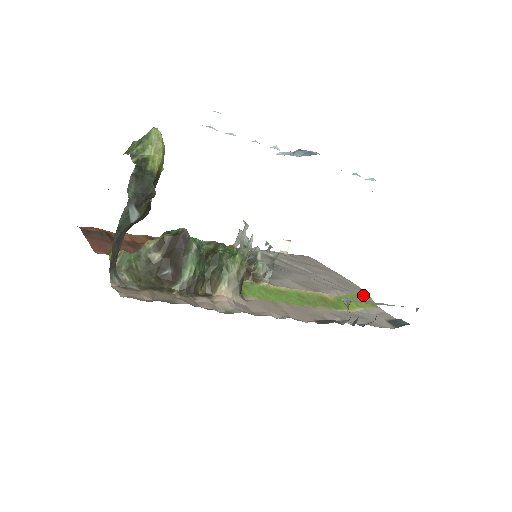
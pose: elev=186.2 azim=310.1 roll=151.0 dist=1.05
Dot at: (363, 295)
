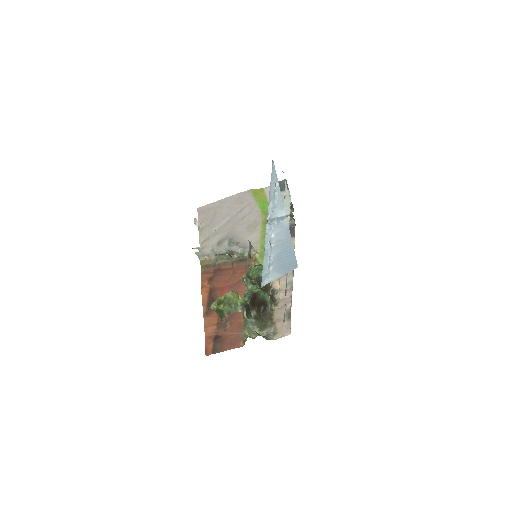
Dot at: (255, 194)
